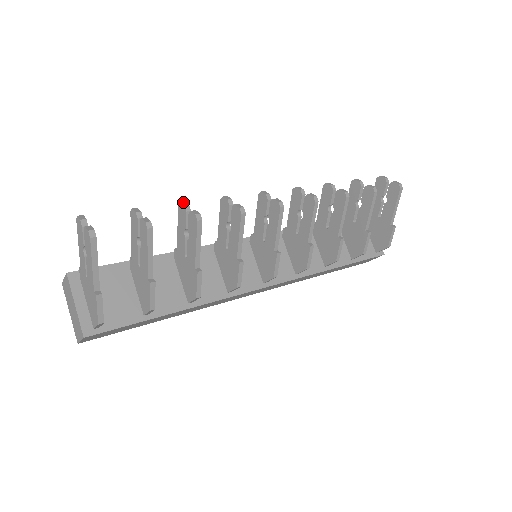
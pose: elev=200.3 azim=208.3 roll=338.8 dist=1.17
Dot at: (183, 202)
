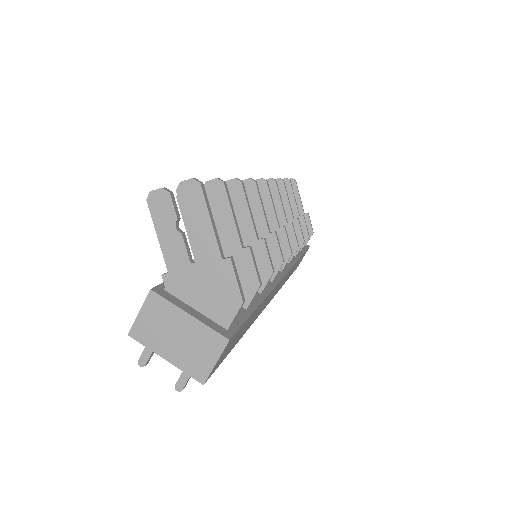
Dot at: occluded
